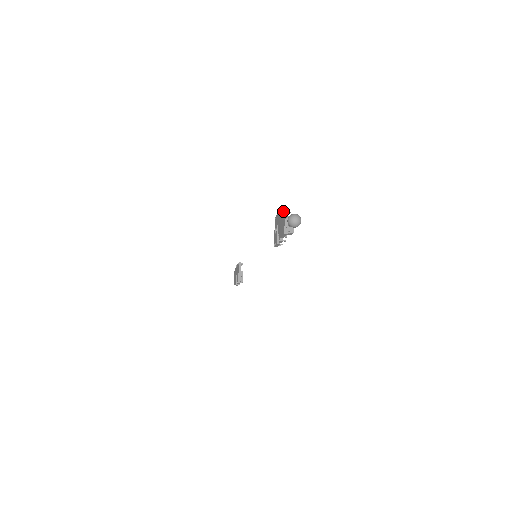
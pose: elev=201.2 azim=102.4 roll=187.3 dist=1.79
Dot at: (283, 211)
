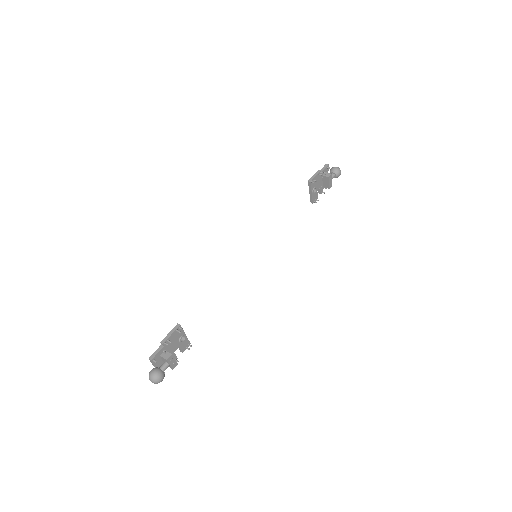
Dot at: (152, 355)
